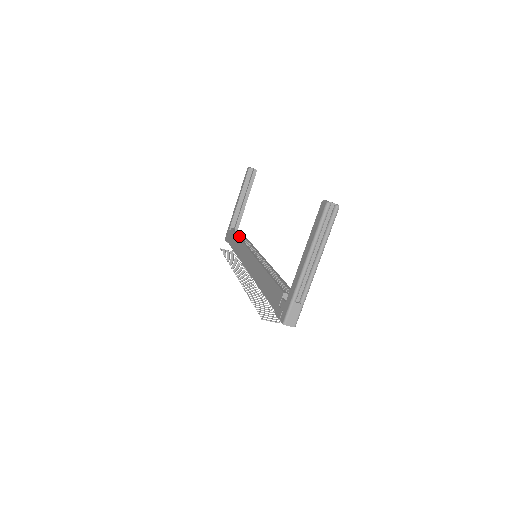
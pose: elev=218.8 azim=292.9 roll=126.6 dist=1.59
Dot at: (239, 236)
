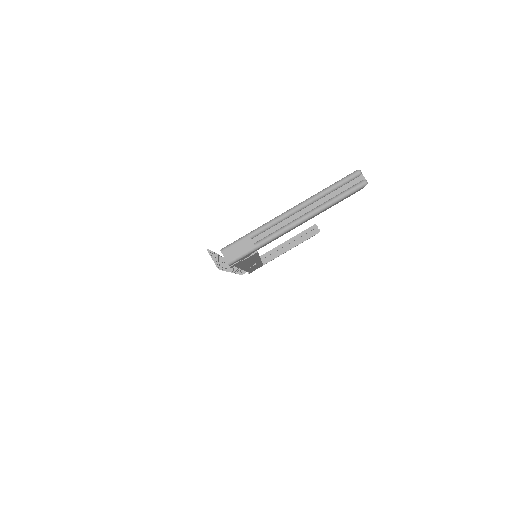
Dot at: occluded
